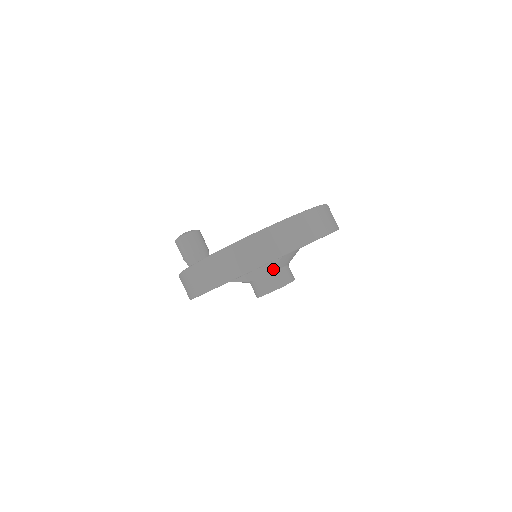
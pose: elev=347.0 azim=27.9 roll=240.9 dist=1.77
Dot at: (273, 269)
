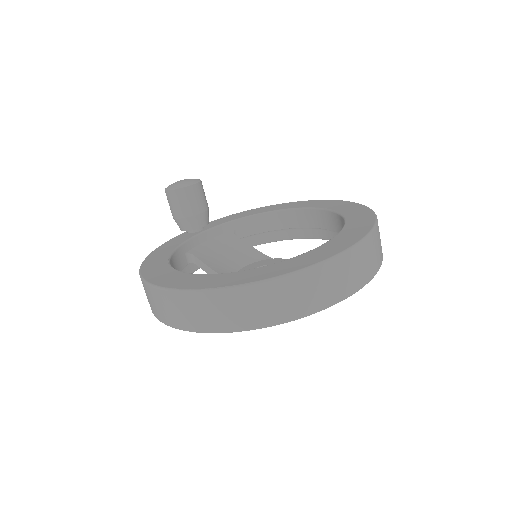
Dot at: occluded
